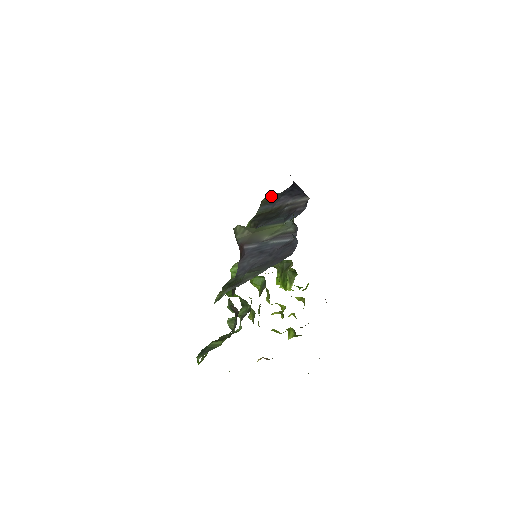
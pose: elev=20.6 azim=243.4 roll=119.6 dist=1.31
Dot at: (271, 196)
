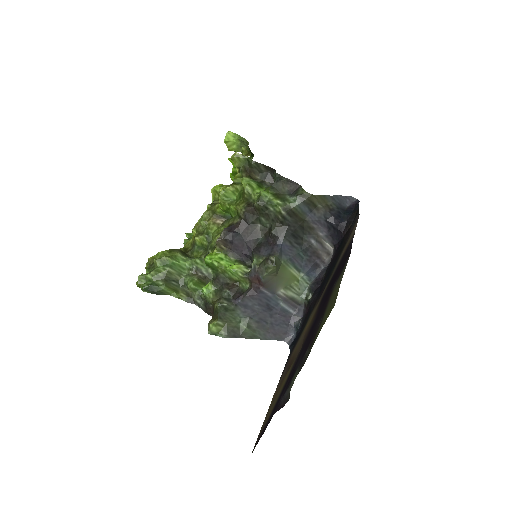
Dot at: (319, 200)
